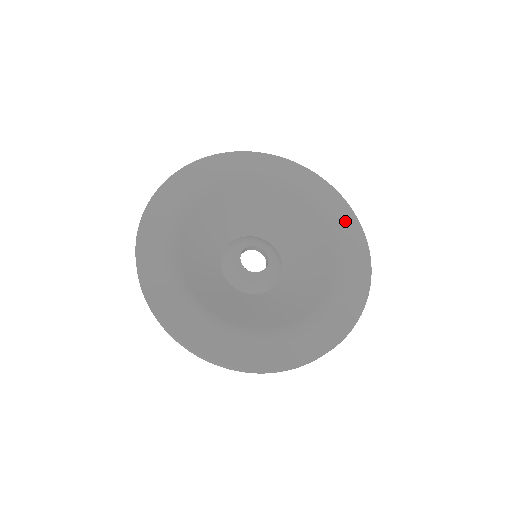
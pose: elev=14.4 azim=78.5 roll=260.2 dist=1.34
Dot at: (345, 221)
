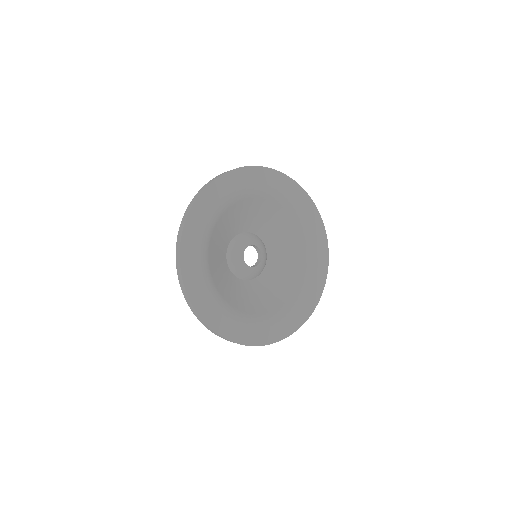
Dot at: (315, 222)
